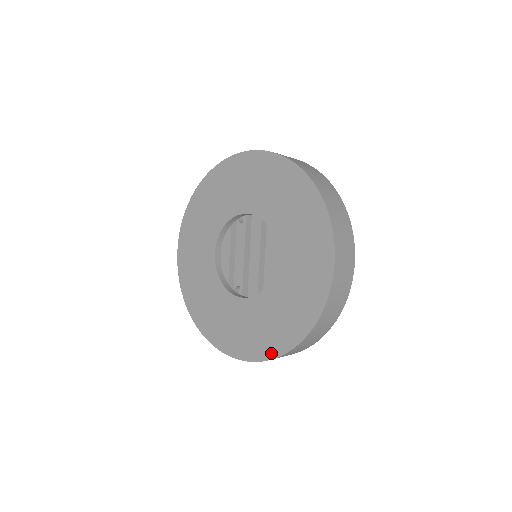
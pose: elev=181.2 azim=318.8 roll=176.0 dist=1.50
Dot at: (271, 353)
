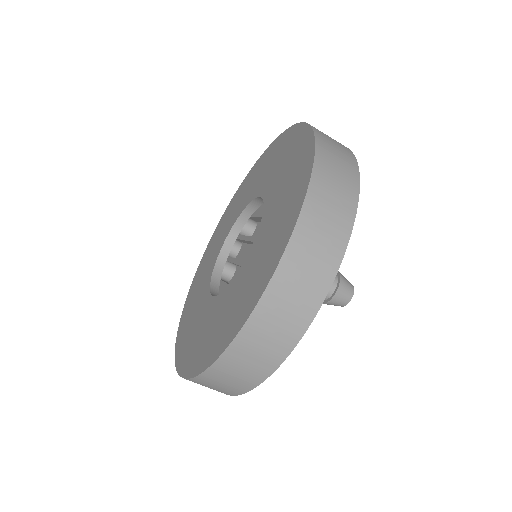
Dot at: (302, 191)
